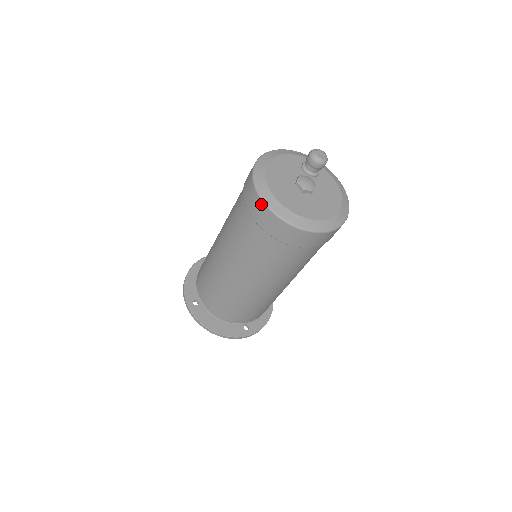
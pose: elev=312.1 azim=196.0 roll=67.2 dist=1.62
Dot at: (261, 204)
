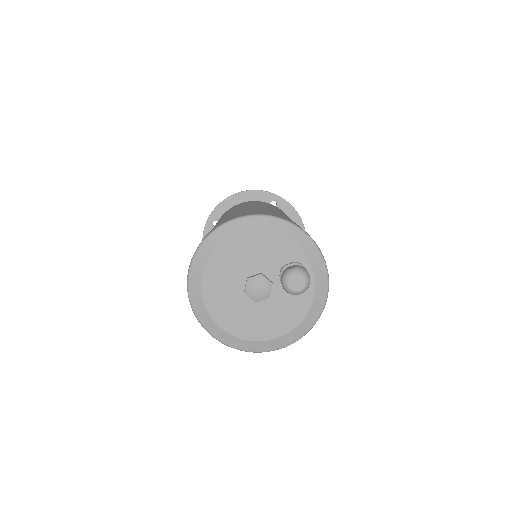
Dot at: (190, 264)
